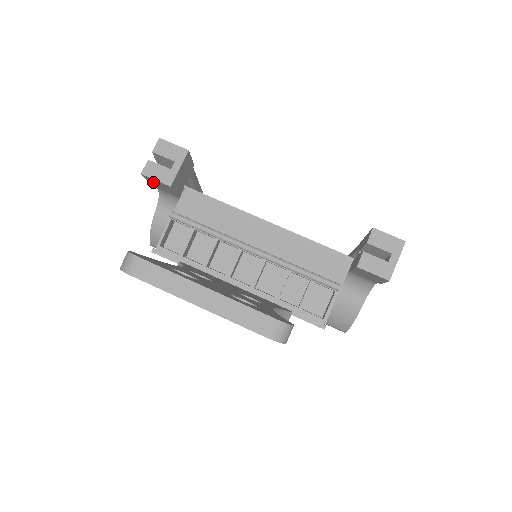
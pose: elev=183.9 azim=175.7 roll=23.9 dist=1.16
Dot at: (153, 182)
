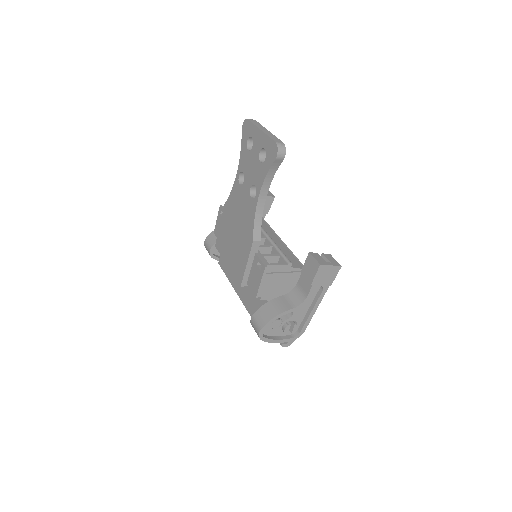
Dot at: occluded
